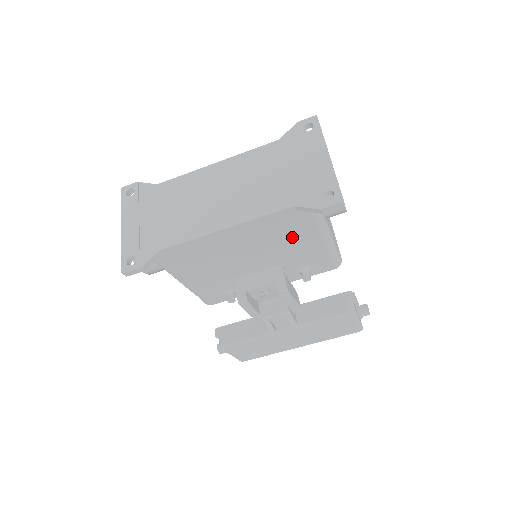
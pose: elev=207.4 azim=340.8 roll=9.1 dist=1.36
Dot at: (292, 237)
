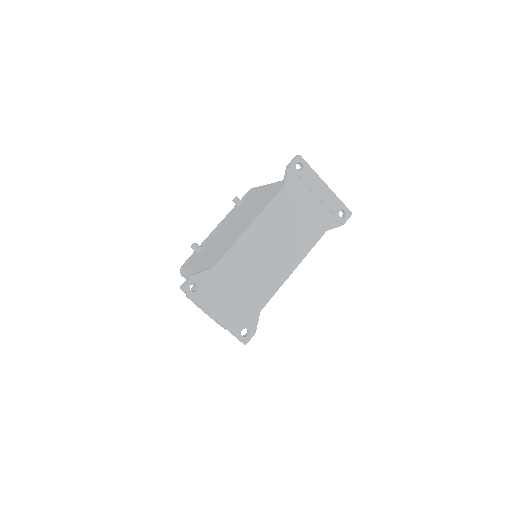
Dot at: occluded
